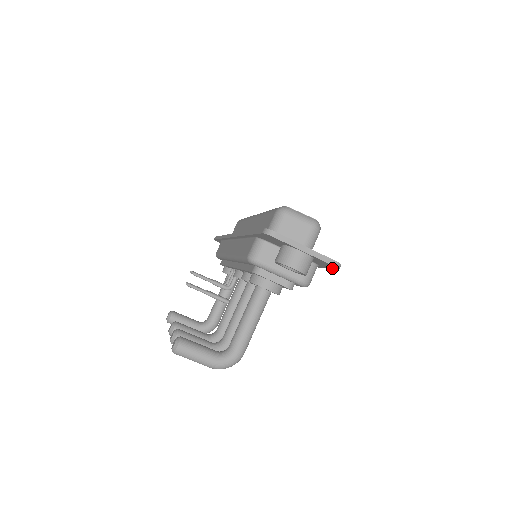
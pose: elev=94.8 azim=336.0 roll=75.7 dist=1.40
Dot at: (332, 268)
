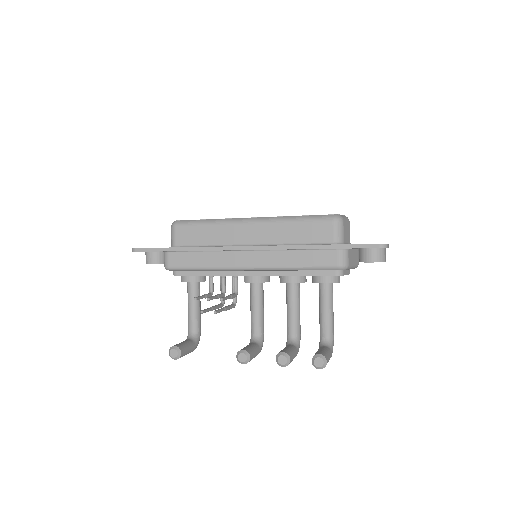
Dot at: occluded
